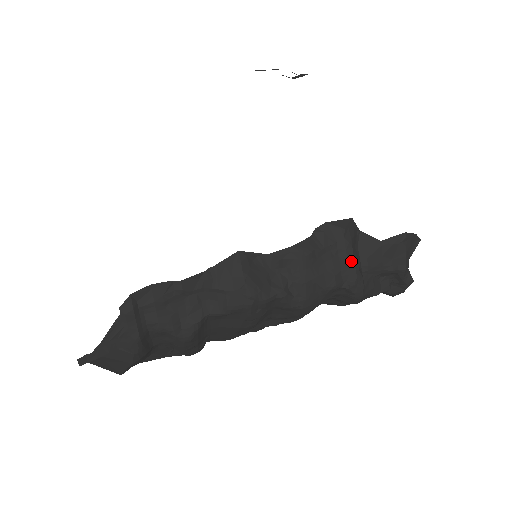
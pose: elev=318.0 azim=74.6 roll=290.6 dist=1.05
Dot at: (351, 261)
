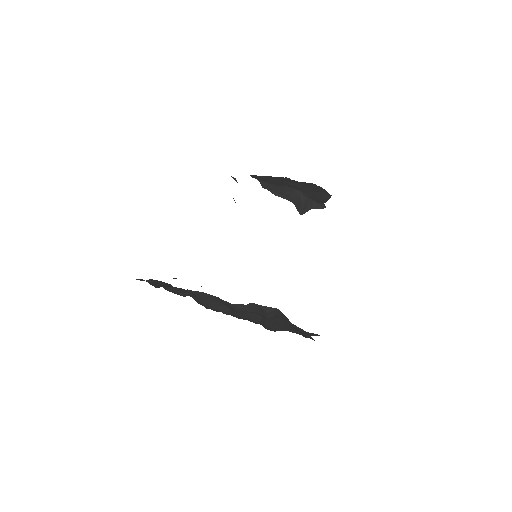
Dot at: (267, 323)
